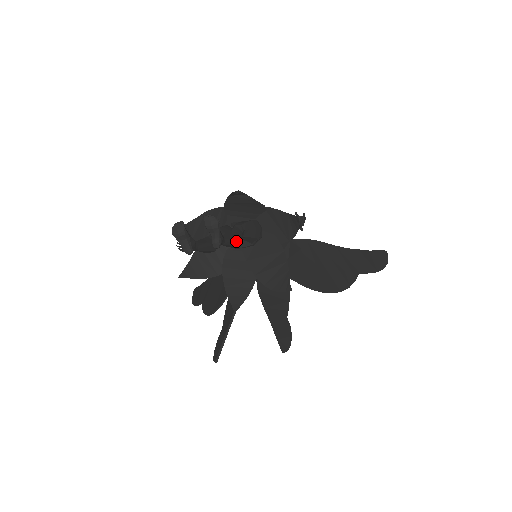
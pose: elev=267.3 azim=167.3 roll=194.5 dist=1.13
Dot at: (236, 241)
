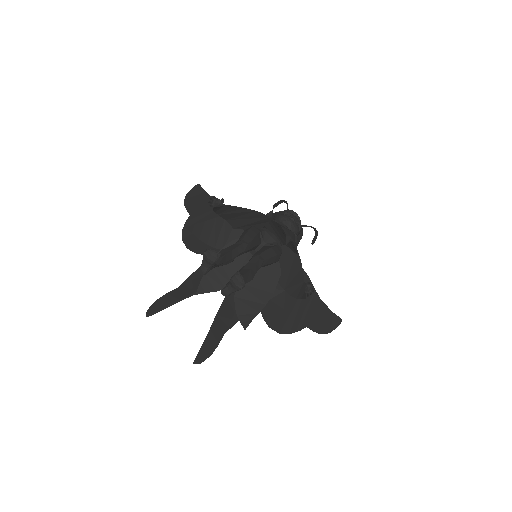
Dot at: (245, 283)
